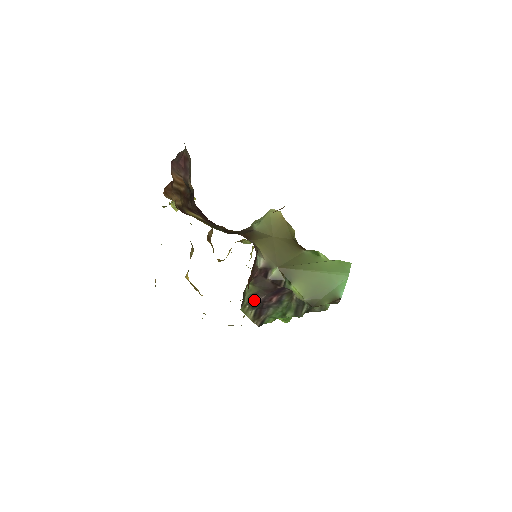
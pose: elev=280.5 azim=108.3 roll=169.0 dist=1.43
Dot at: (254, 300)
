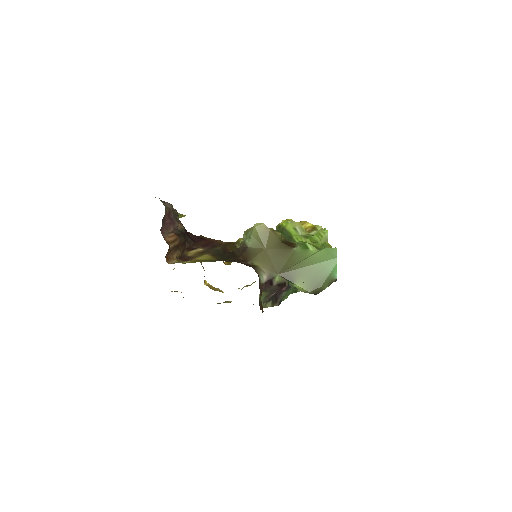
Dot at: (268, 298)
